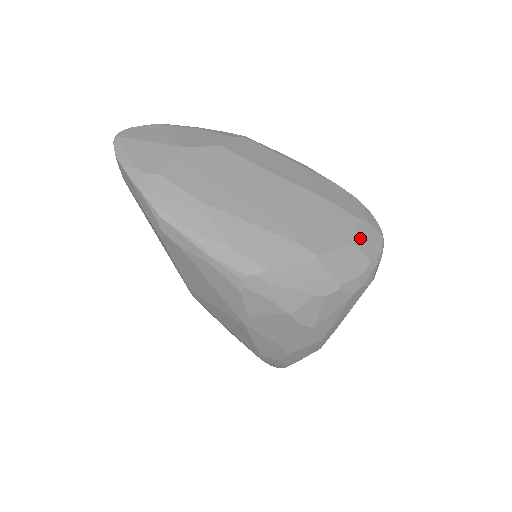
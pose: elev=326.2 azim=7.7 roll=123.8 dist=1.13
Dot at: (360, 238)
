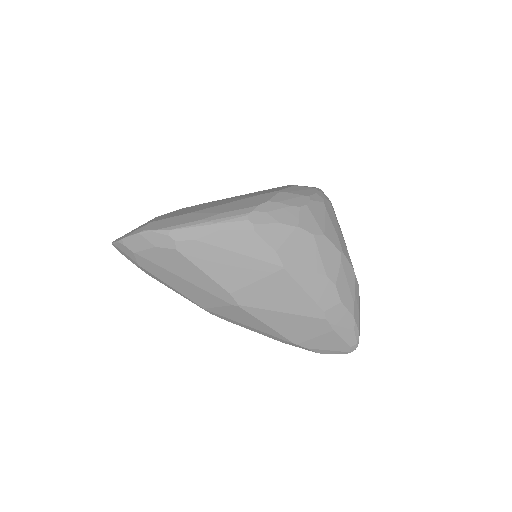
Dot at: occluded
